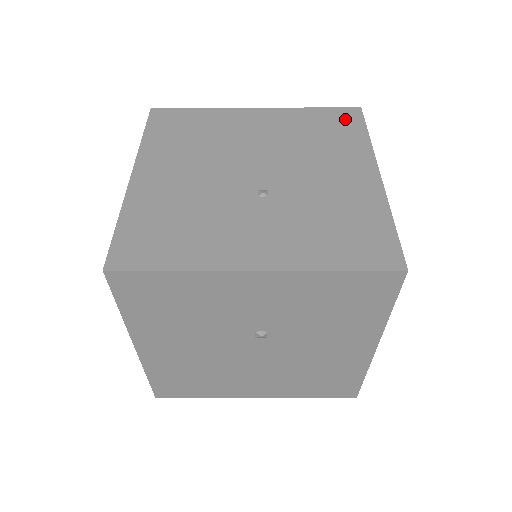
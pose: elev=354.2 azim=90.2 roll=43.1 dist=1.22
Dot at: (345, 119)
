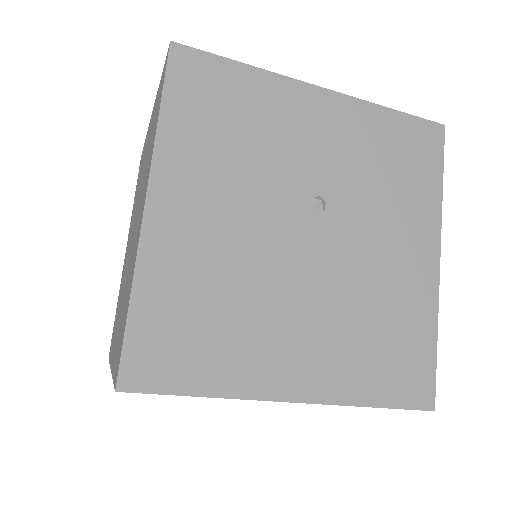
Dot at: occluded
